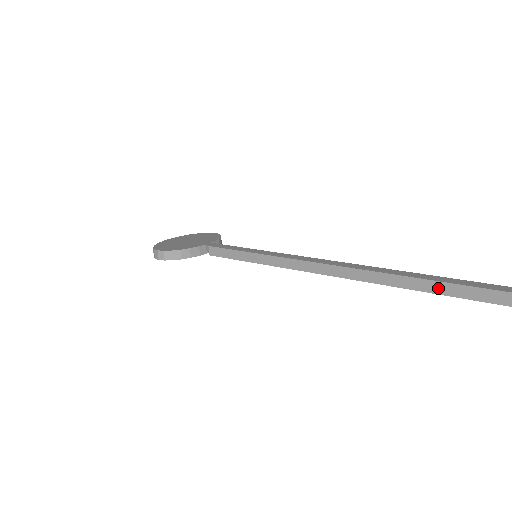
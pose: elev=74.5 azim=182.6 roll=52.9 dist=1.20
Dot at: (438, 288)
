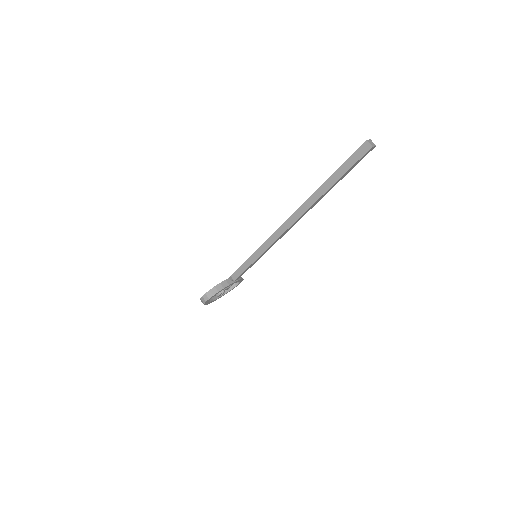
Dot at: (336, 177)
